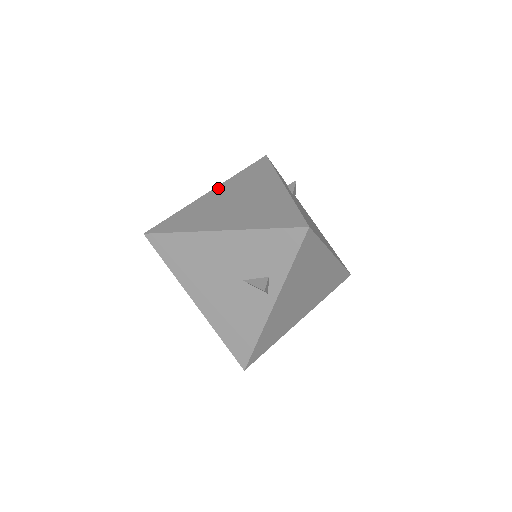
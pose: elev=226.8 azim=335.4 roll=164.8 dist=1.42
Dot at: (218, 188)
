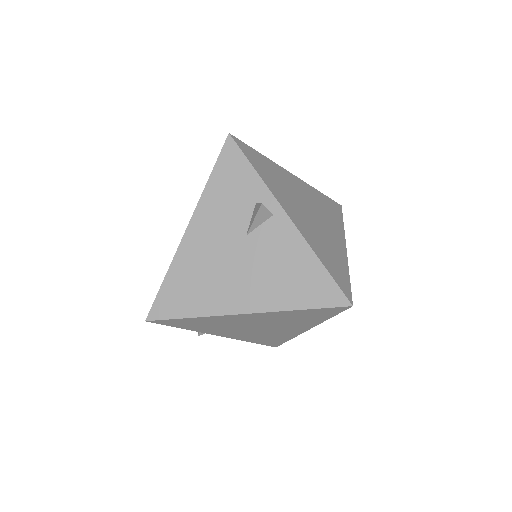
Dot at: occluded
